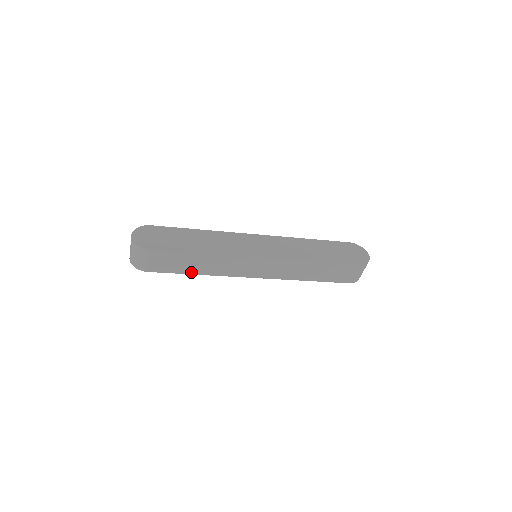
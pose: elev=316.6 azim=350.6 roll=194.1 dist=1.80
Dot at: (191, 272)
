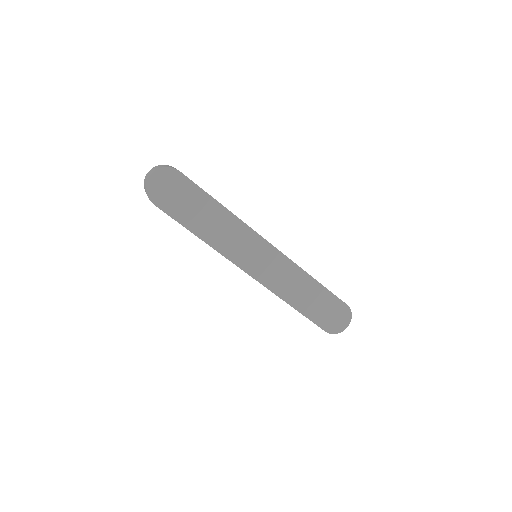
Dot at: occluded
